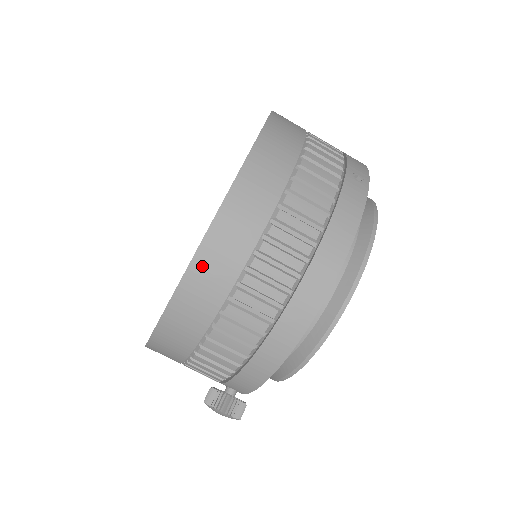
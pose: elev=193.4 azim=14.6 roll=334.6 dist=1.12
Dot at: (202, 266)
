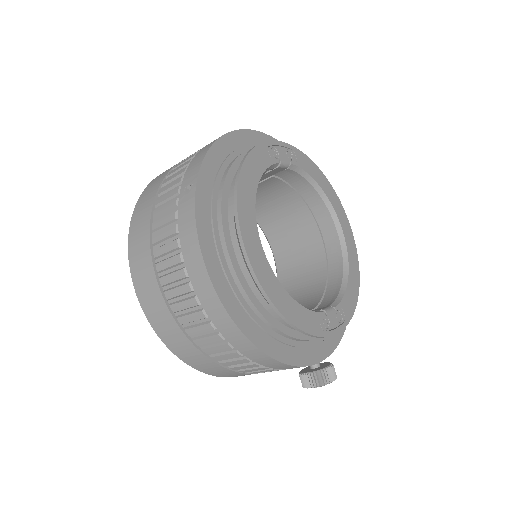
Dot at: (170, 343)
